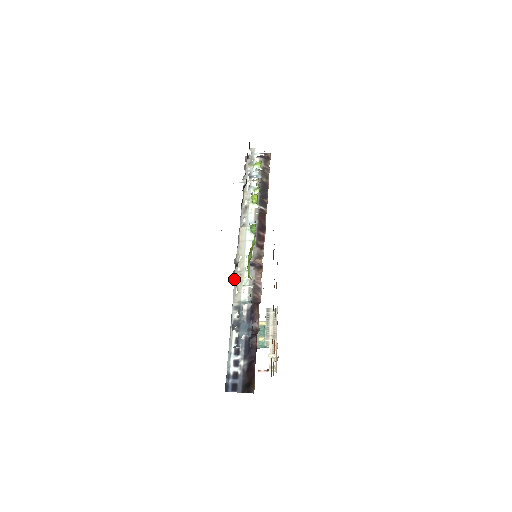
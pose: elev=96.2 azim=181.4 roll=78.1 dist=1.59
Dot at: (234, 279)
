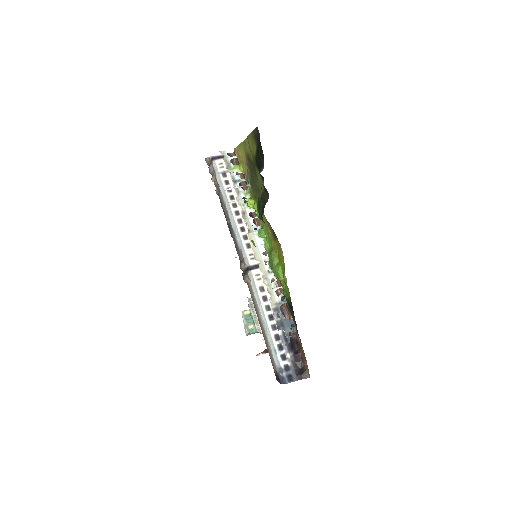
Dot at: (251, 282)
